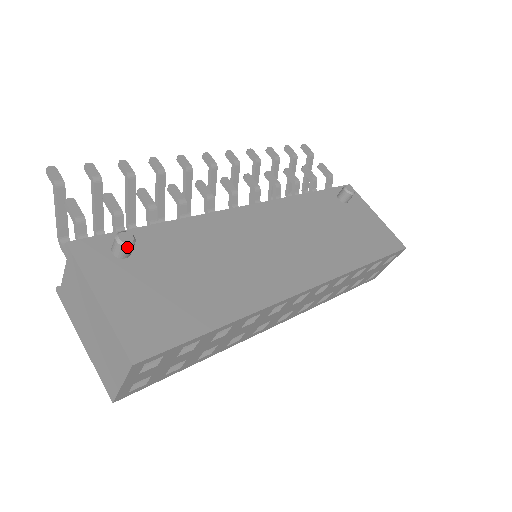
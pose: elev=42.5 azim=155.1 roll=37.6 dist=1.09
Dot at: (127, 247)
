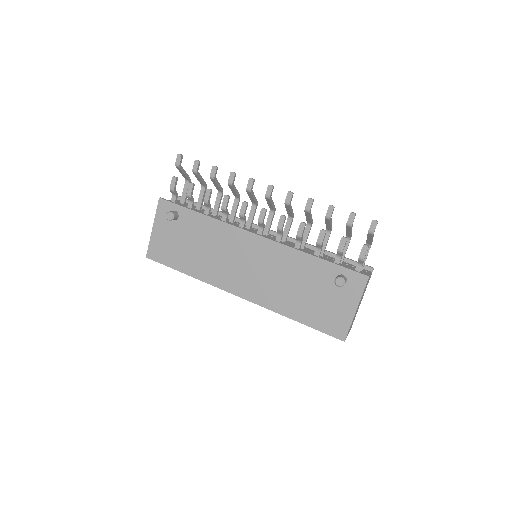
Dot at: occluded
